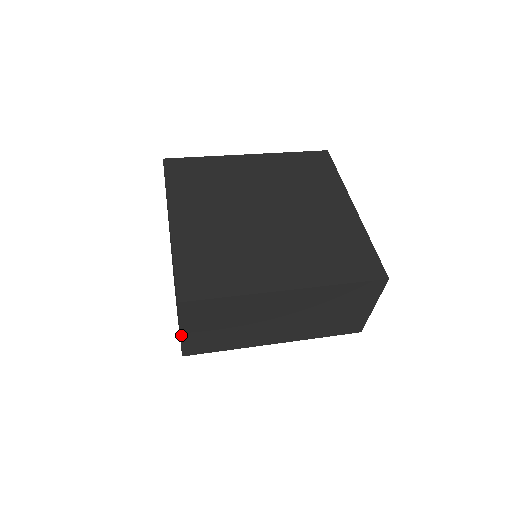
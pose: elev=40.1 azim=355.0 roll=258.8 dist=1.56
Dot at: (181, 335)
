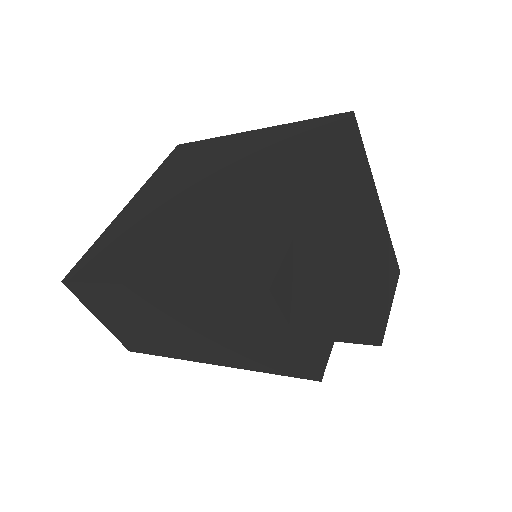
Dot at: (103, 323)
